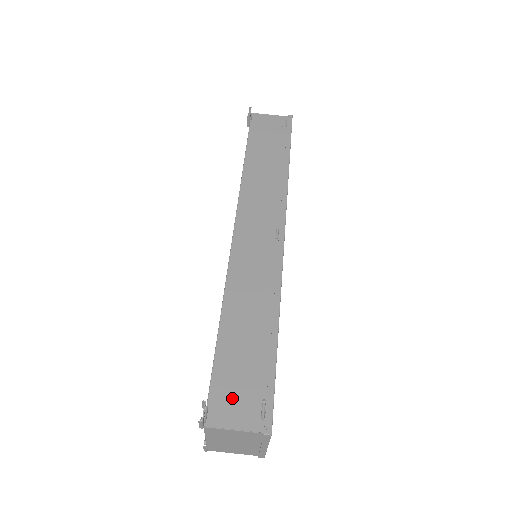
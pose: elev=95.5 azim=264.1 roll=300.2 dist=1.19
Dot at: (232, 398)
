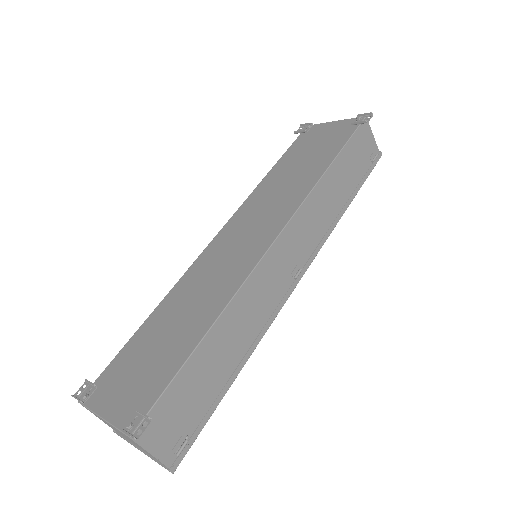
Dot at: (168, 421)
